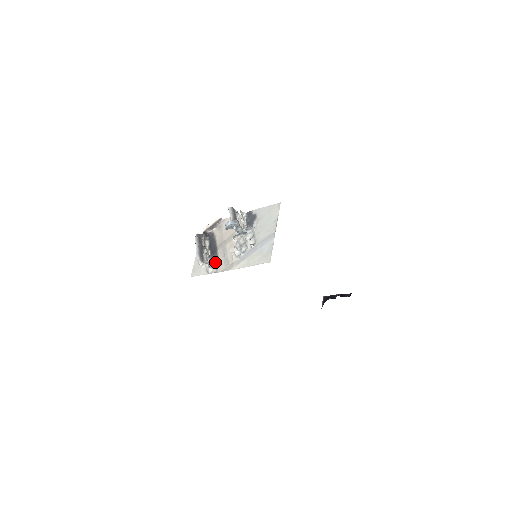
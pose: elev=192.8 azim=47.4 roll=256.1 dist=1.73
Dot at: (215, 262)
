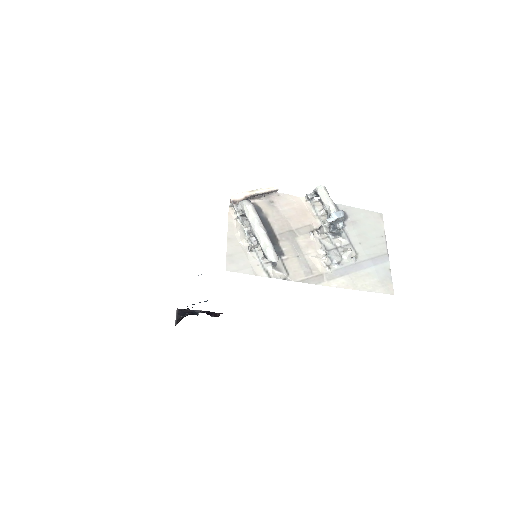
Dot at: (281, 260)
